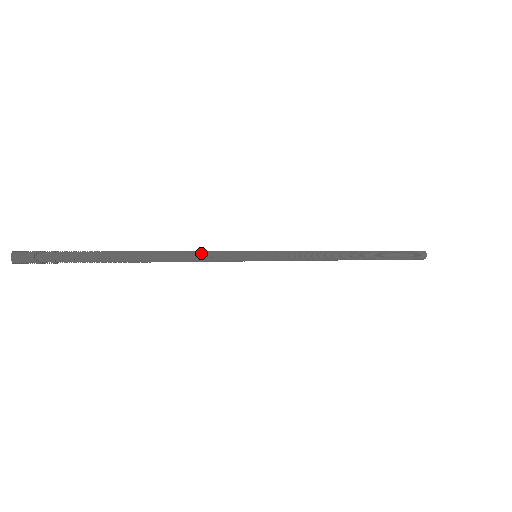
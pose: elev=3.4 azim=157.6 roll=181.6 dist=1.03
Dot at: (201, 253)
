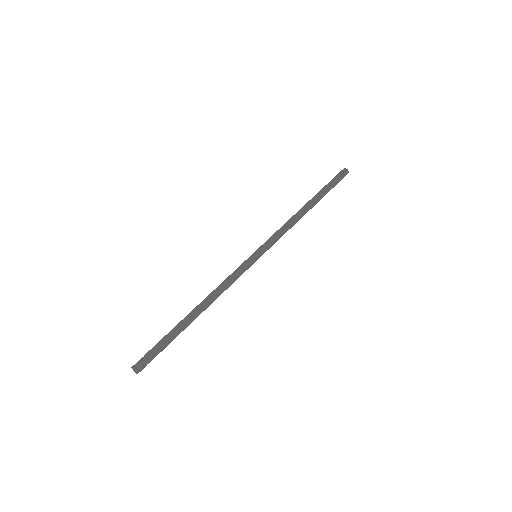
Dot at: (227, 282)
